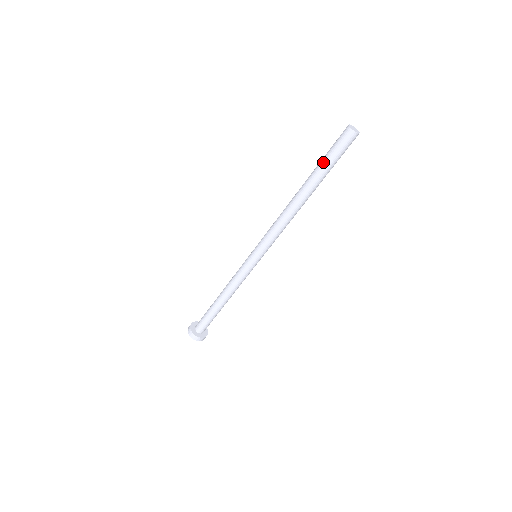
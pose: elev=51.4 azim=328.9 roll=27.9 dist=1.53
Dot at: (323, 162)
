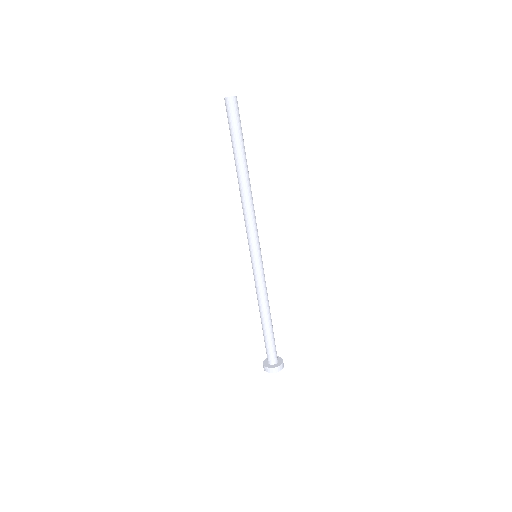
Dot at: (231, 138)
